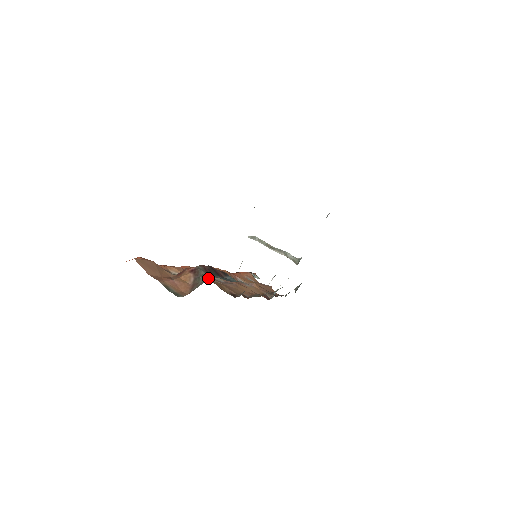
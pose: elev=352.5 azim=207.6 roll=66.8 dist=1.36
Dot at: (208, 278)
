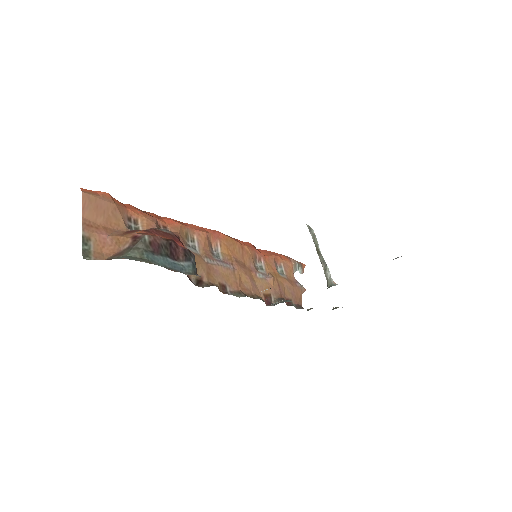
Dot at: (137, 255)
